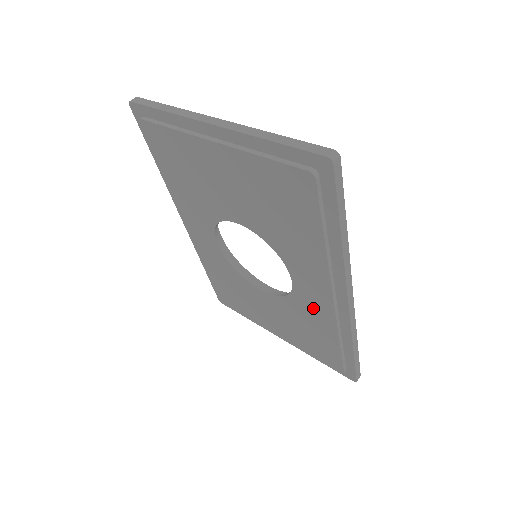
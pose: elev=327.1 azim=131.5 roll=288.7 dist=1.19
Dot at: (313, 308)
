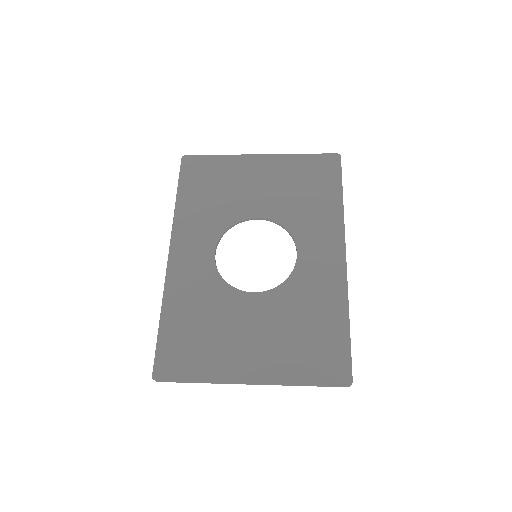
Dot at: (314, 278)
